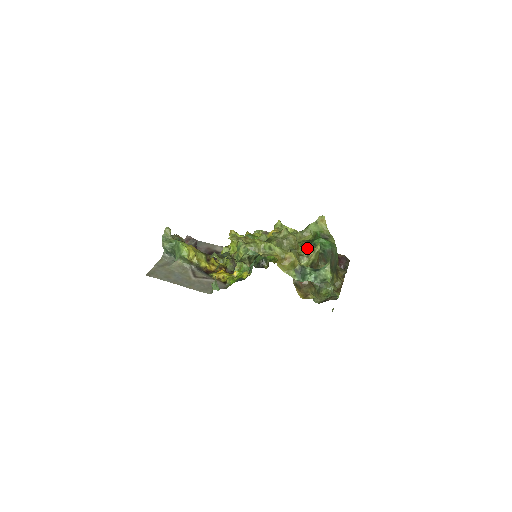
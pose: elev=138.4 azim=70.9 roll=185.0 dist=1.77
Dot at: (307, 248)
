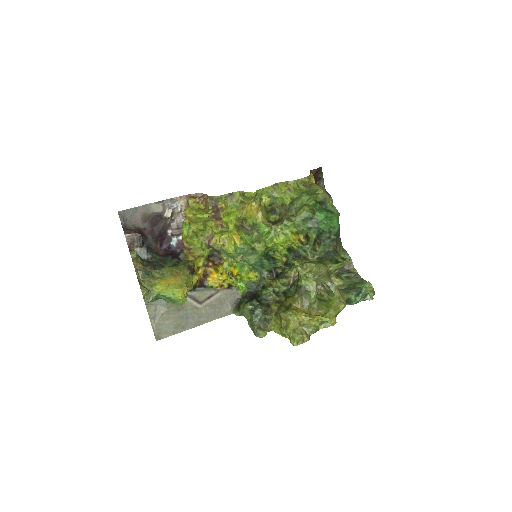
Dot at: (317, 238)
